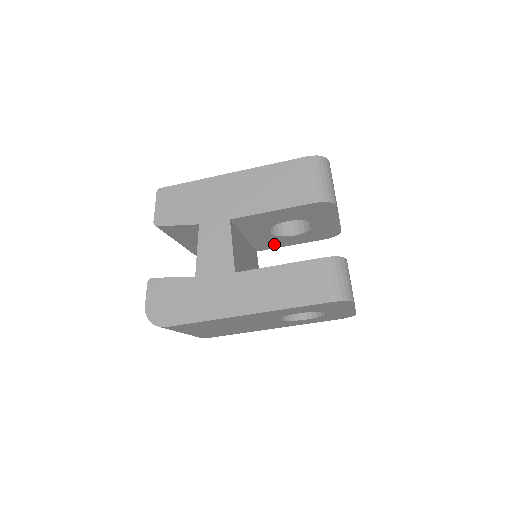
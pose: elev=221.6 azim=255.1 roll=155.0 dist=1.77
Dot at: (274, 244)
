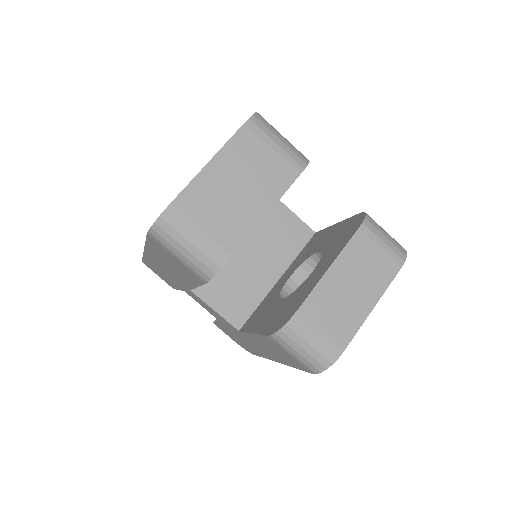
Dot at: occluded
